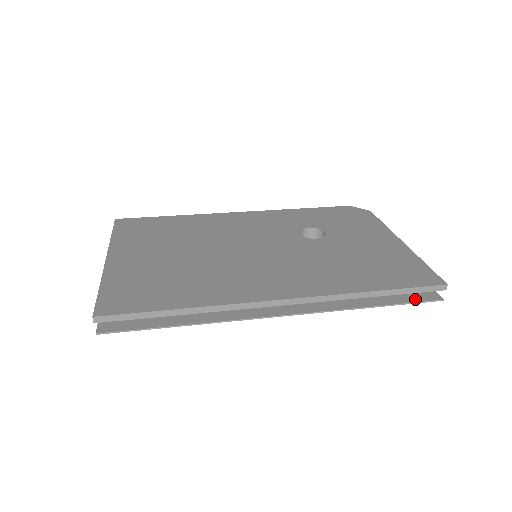
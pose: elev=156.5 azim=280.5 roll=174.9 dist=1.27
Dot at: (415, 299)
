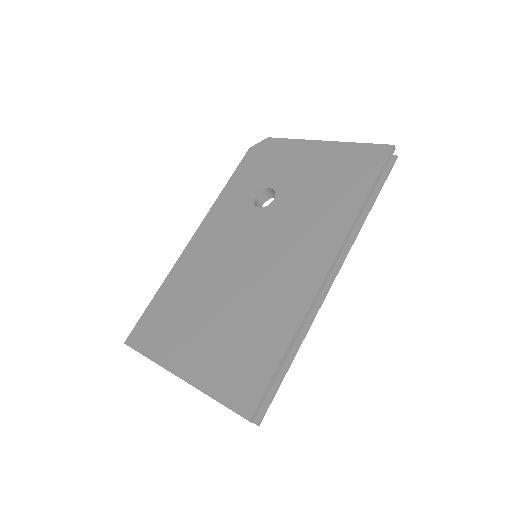
Dot at: (384, 174)
